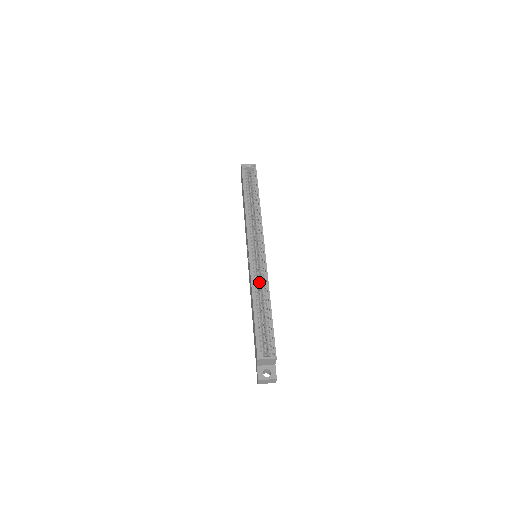
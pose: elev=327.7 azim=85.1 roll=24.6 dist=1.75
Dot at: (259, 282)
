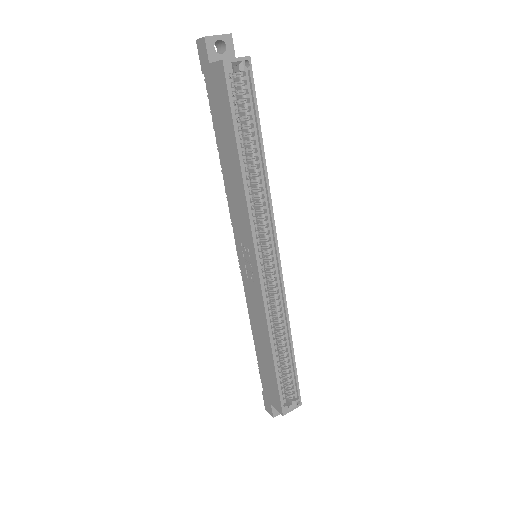
Dot at: occluded
